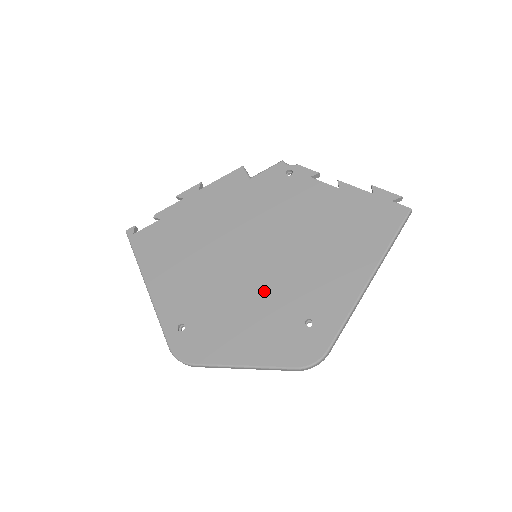
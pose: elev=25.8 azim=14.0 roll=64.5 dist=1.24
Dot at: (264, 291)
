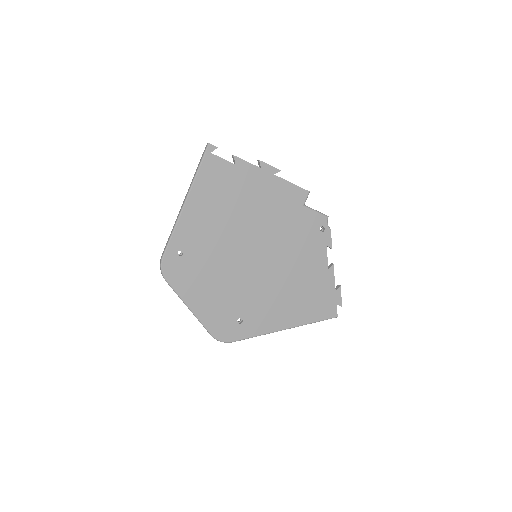
Dot at: (239, 282)
